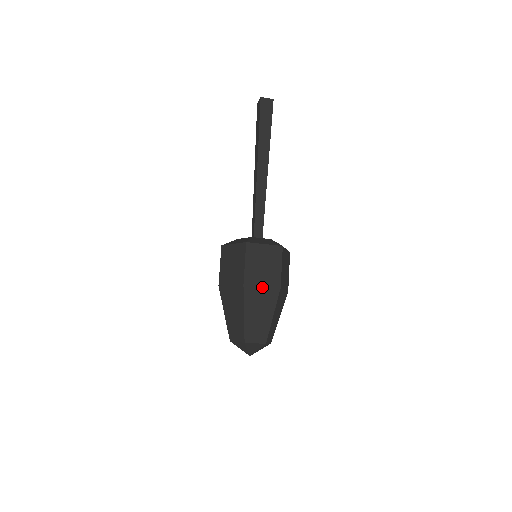
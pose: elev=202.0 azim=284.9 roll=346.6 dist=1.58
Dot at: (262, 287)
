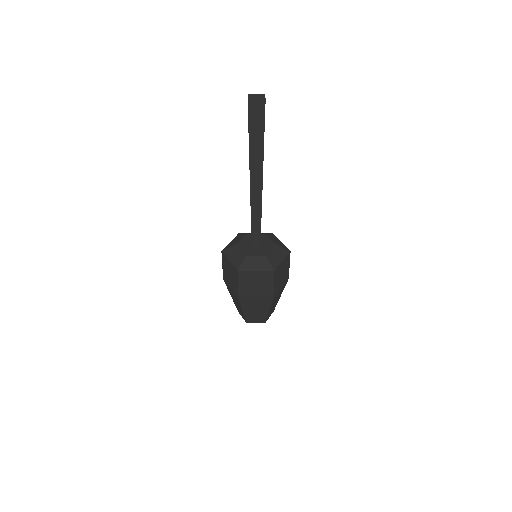
Dot at: (256, 300)
